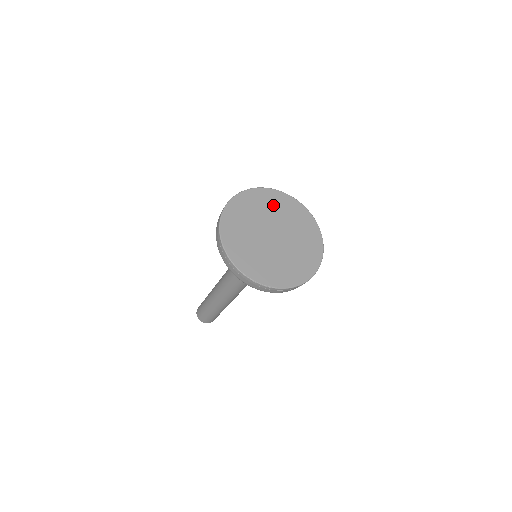
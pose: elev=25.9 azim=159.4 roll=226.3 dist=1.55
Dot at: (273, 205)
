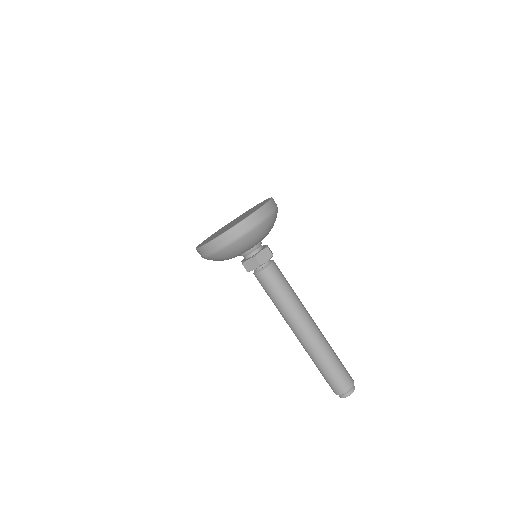
Dot at: occluded
